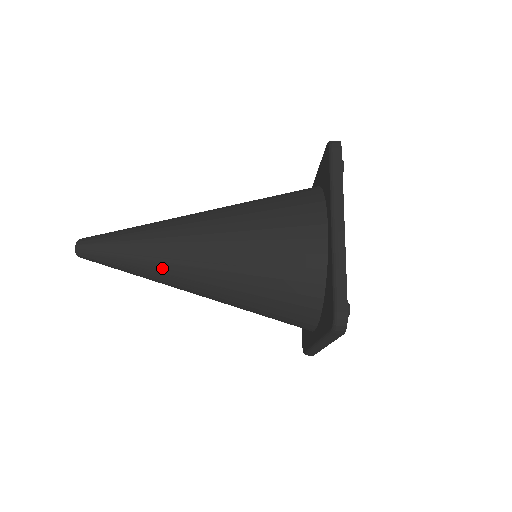
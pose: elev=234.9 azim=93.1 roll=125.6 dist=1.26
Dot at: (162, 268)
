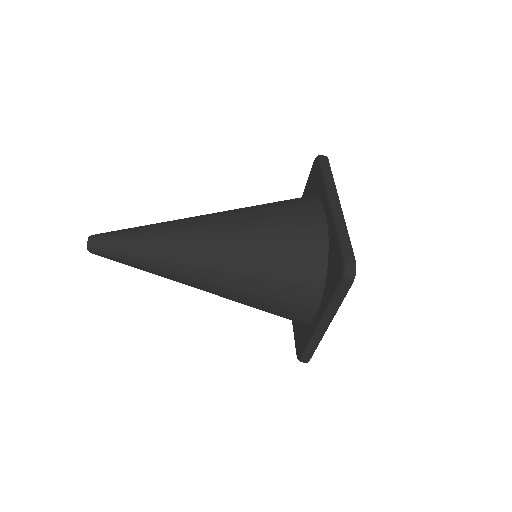
Dot at: occluded
